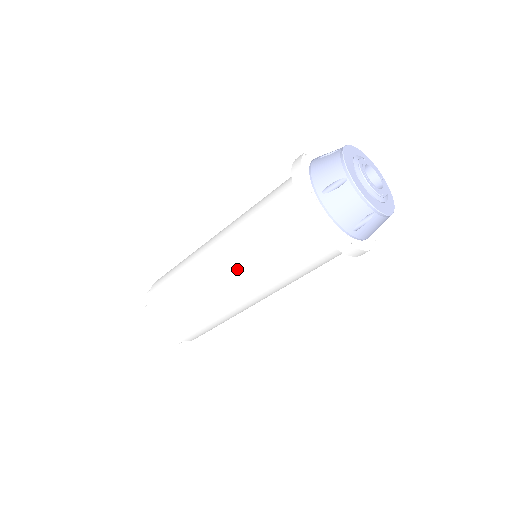
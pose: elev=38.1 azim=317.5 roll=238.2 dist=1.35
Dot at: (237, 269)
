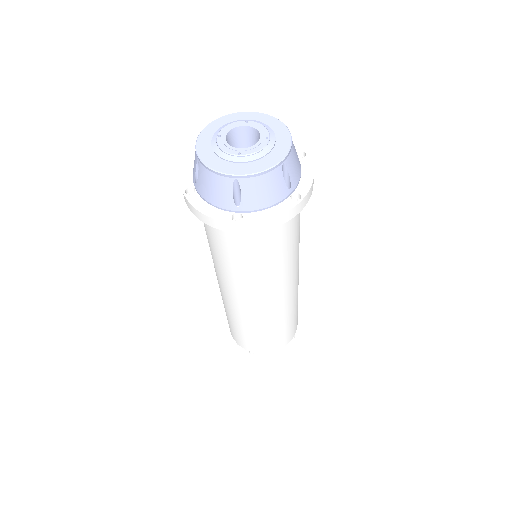
Dot at: (263, 290)
